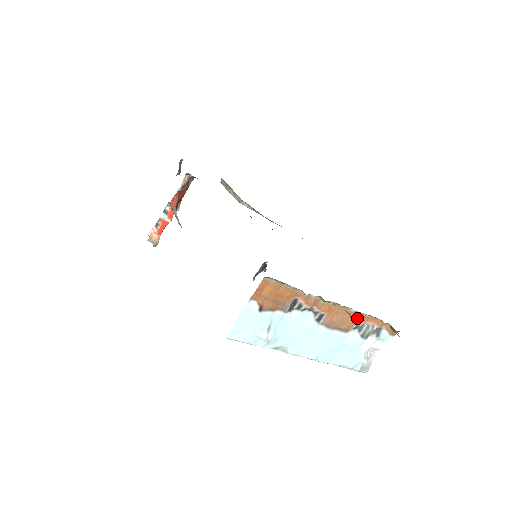
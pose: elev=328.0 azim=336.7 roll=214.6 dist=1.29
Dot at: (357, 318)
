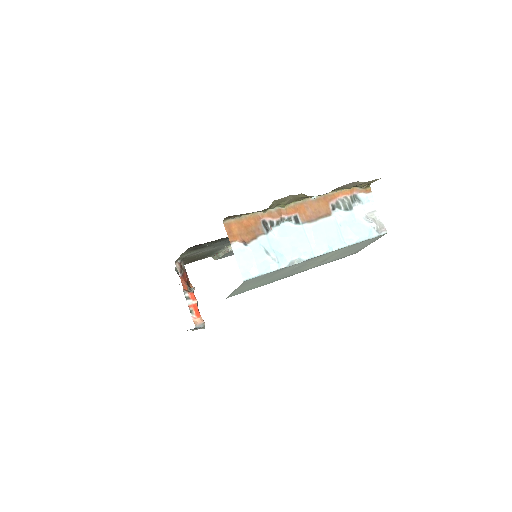
Dot at: (325, 201)
